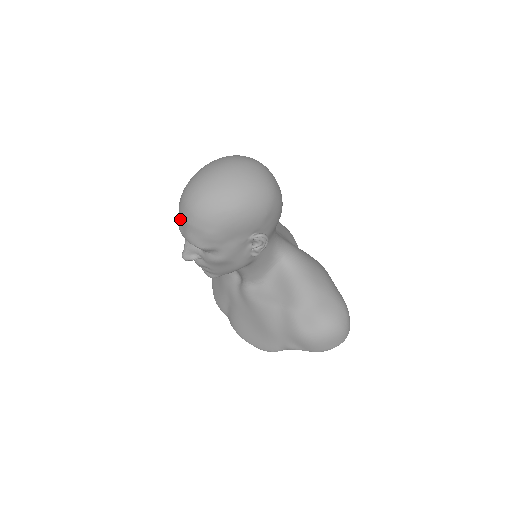
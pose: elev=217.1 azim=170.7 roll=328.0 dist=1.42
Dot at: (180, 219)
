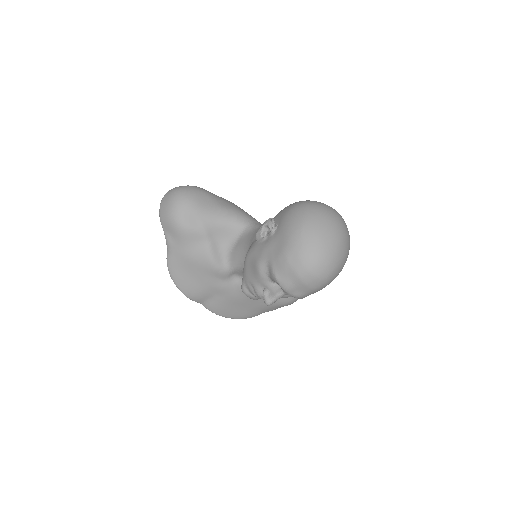
Dot at: (298, 285)
